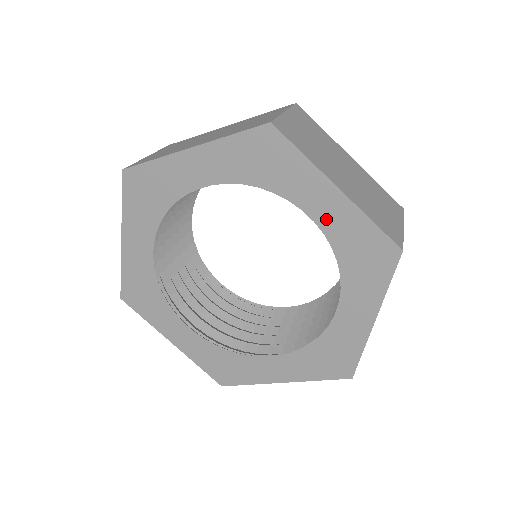
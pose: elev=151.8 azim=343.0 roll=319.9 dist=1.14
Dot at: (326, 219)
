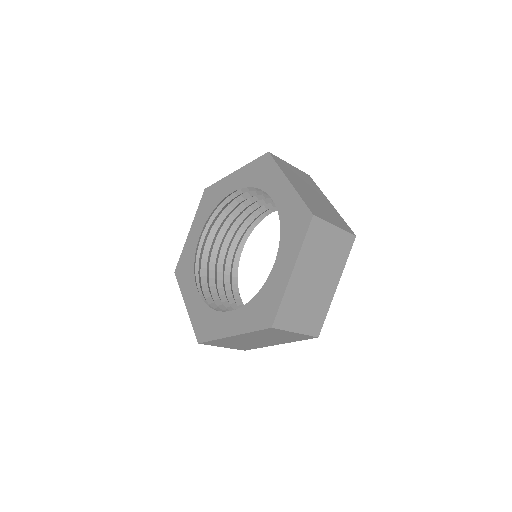
Dot at: (239, 184)
